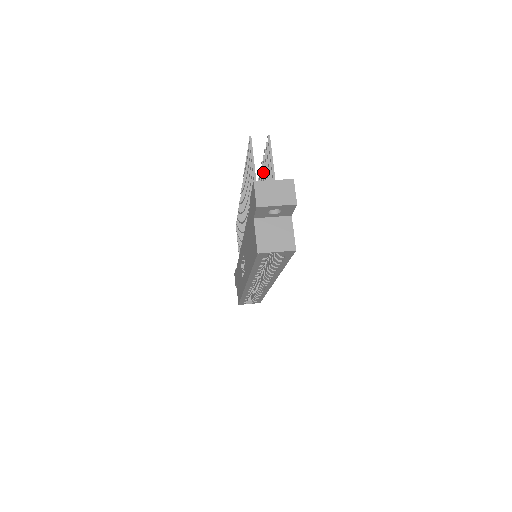
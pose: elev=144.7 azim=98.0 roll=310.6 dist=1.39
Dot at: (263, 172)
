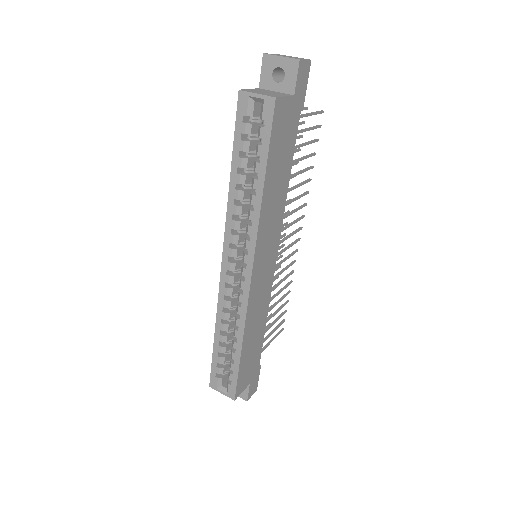
Dot at: (308, 167)
